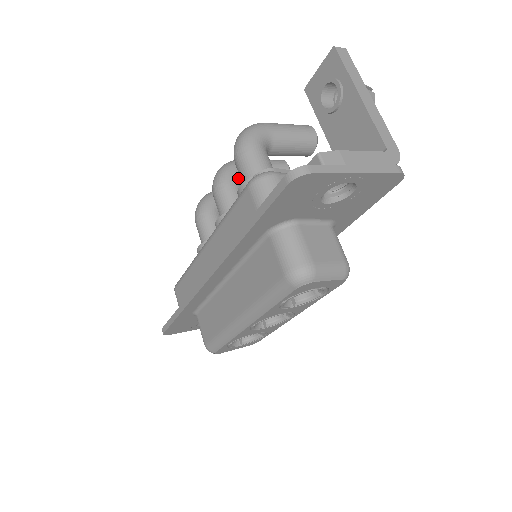
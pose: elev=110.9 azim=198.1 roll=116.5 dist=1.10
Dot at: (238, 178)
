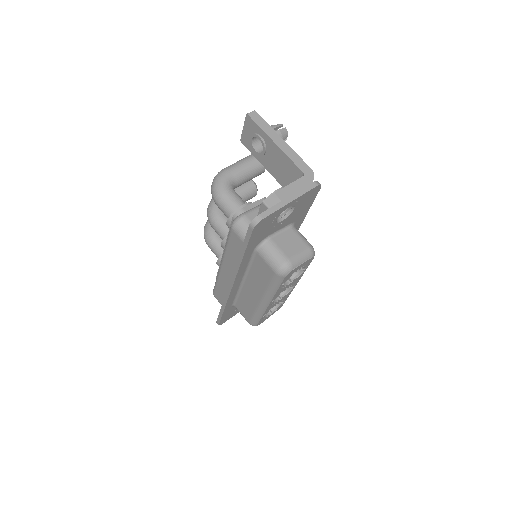
Dot at: occluded
